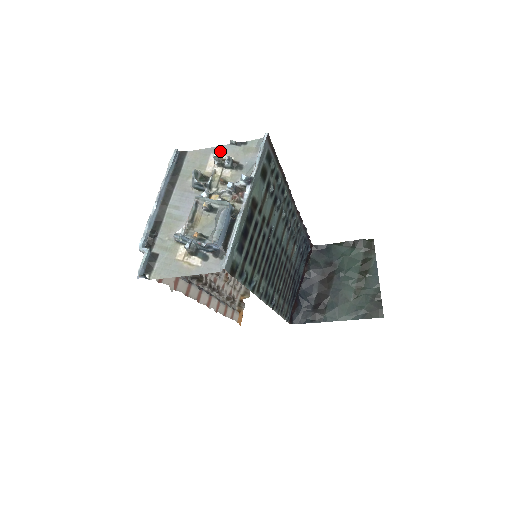
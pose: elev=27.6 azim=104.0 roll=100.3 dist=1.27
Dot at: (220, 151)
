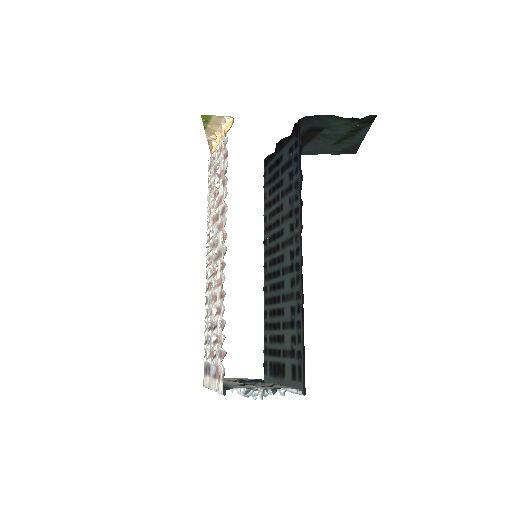
Dot at: (262, 388)
